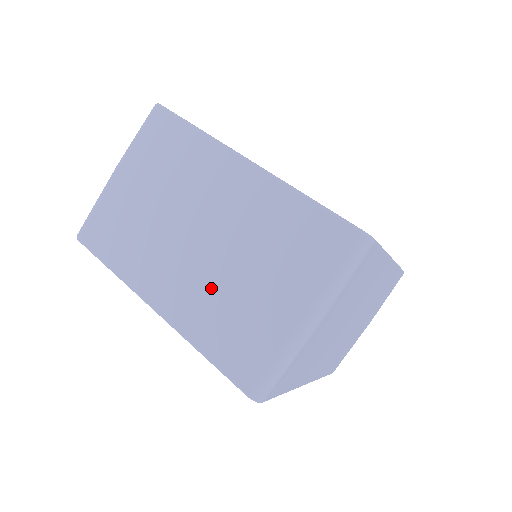
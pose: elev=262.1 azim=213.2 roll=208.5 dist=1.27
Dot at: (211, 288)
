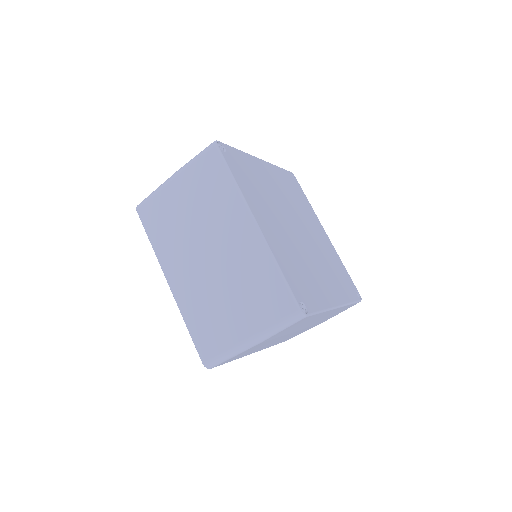
Dot at: (204, 292)
